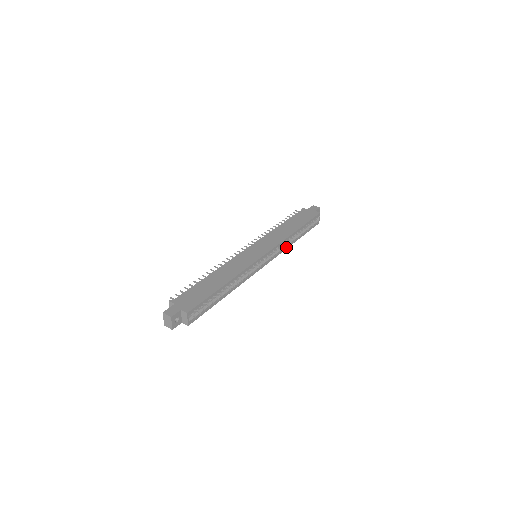
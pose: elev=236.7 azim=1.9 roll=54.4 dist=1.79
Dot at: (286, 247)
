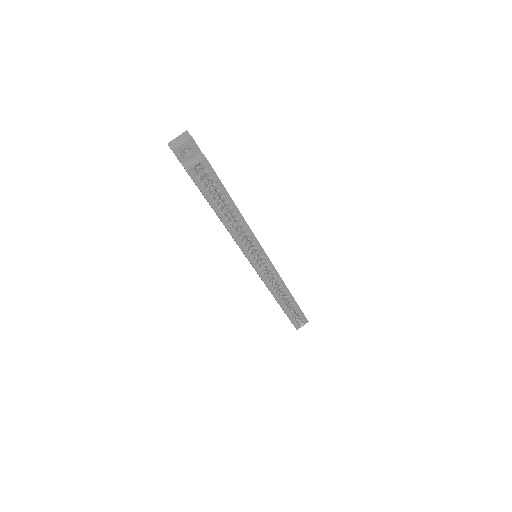
Dot at: (274, 293)
